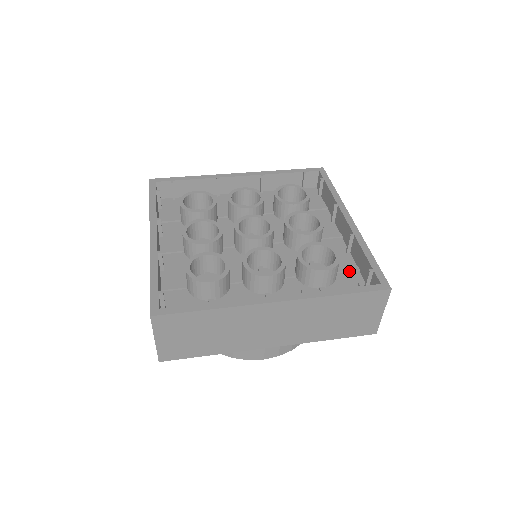
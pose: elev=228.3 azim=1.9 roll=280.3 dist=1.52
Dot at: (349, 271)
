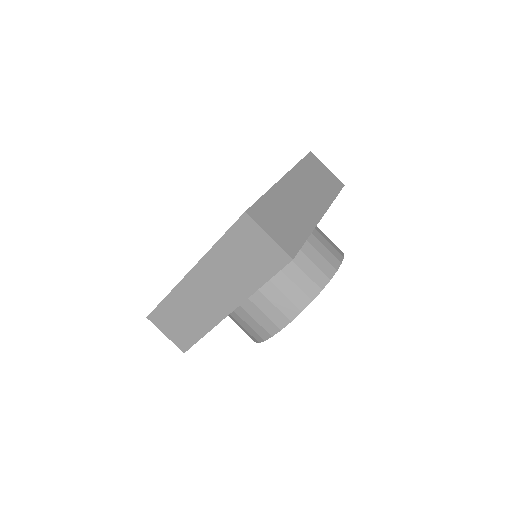
Dot at: occluded
